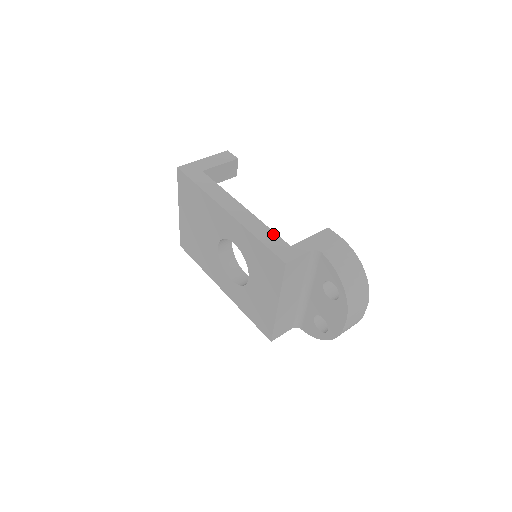
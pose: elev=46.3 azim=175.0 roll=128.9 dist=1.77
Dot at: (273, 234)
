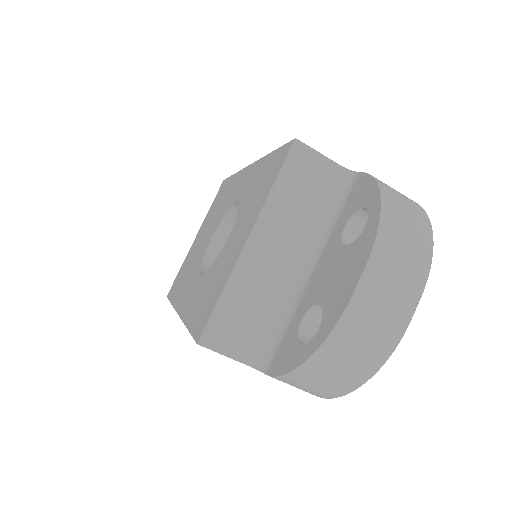
Dot at: occluded
